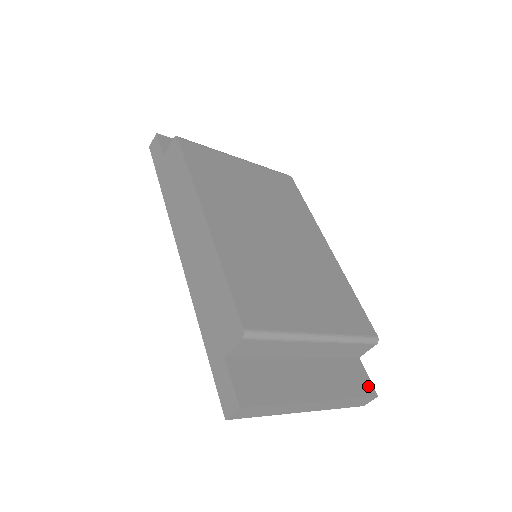
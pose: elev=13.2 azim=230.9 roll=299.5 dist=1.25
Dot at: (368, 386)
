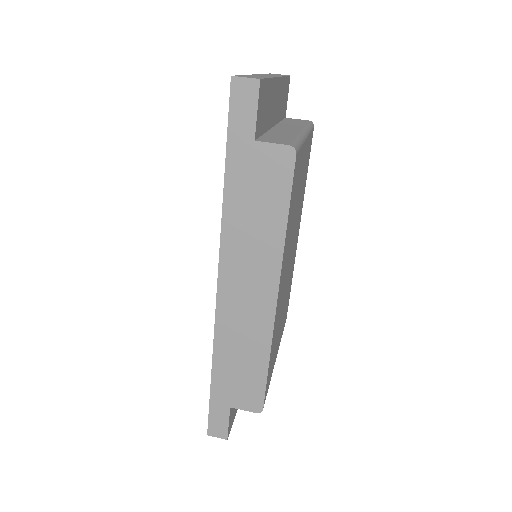
Dot at: occluded
